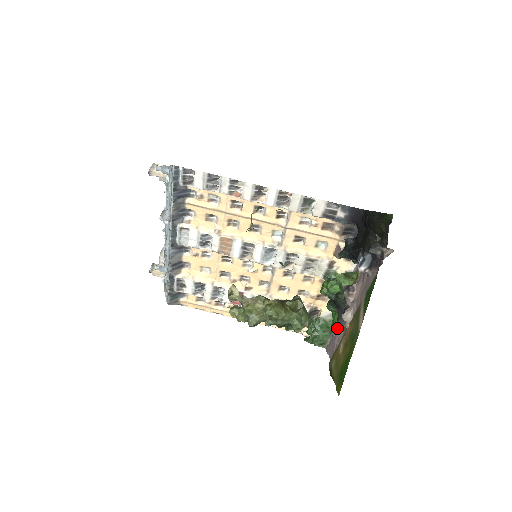
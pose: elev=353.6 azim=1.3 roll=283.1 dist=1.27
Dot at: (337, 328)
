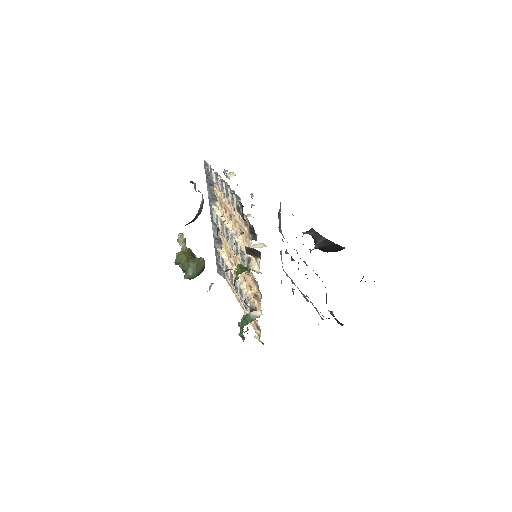
Dot at: occluded
